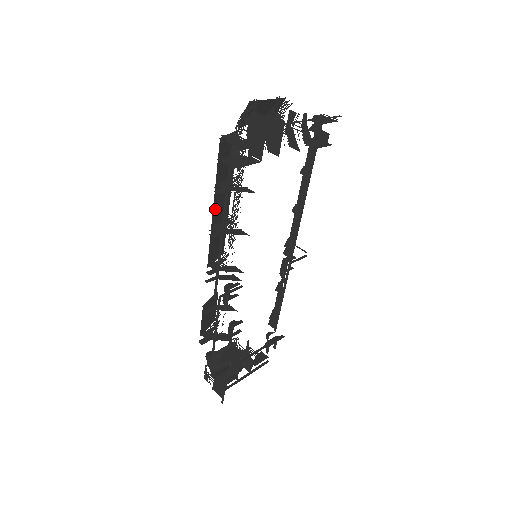
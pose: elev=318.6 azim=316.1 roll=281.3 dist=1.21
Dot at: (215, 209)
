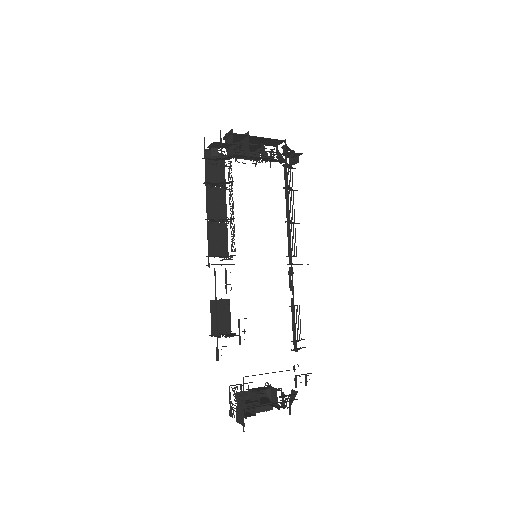
Dot at: (210, 204)
